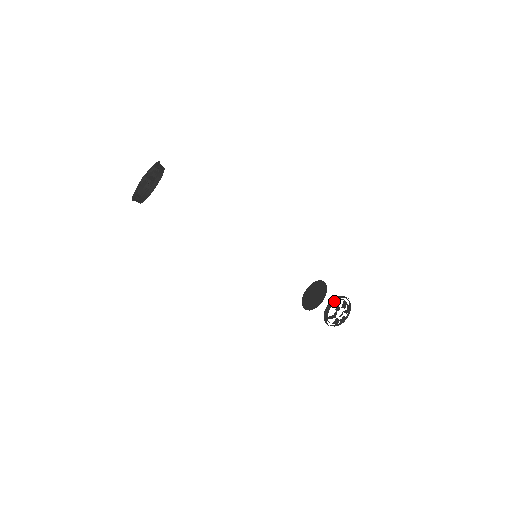
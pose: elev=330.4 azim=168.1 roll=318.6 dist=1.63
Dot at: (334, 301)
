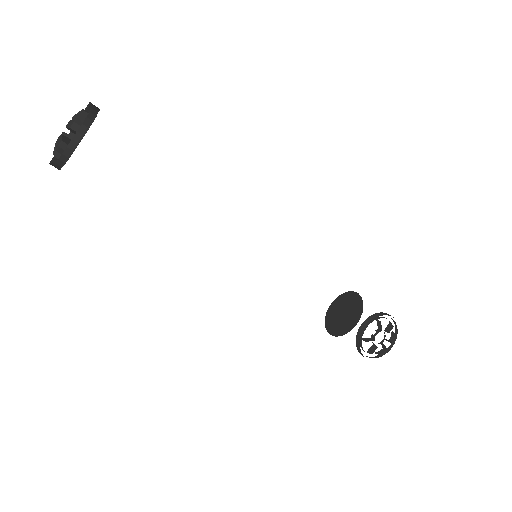
Dot at: (376, 318)
